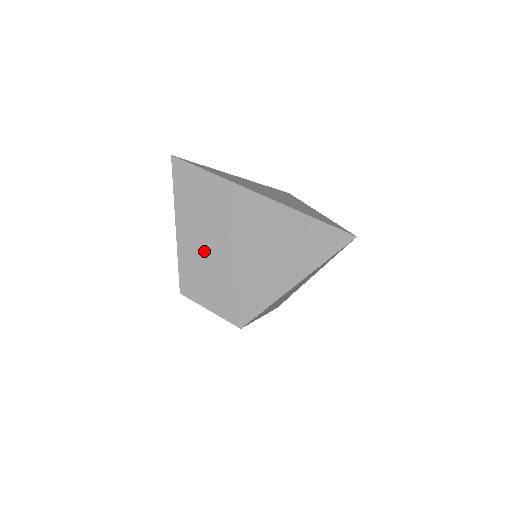
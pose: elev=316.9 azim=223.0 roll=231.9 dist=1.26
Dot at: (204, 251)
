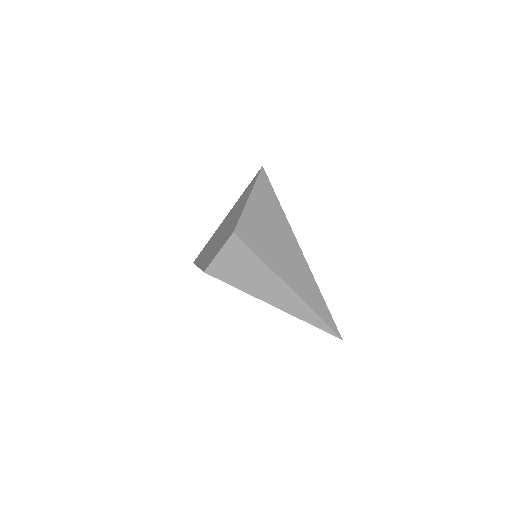
Dot at: (211, 251)
